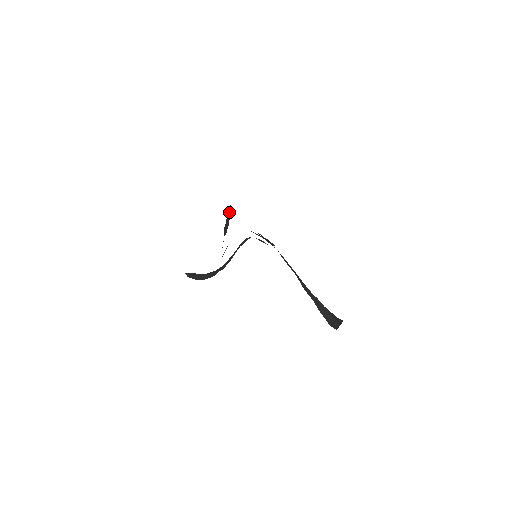
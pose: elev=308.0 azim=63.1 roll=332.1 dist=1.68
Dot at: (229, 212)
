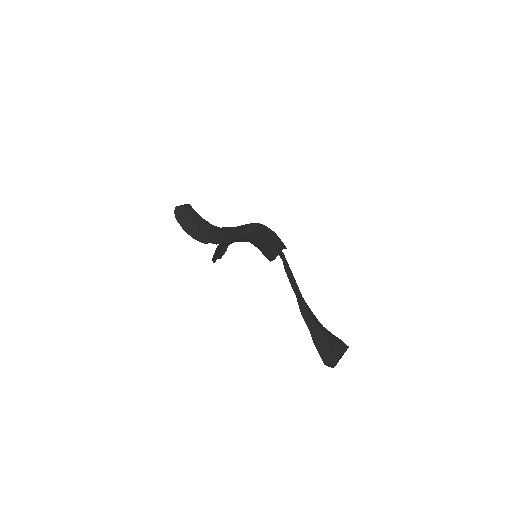
Dot at: occluded
